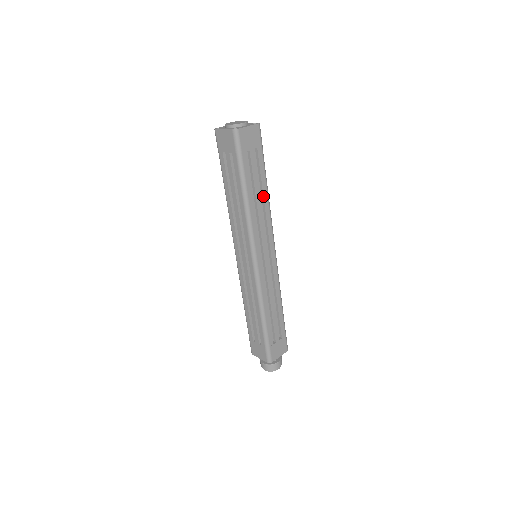
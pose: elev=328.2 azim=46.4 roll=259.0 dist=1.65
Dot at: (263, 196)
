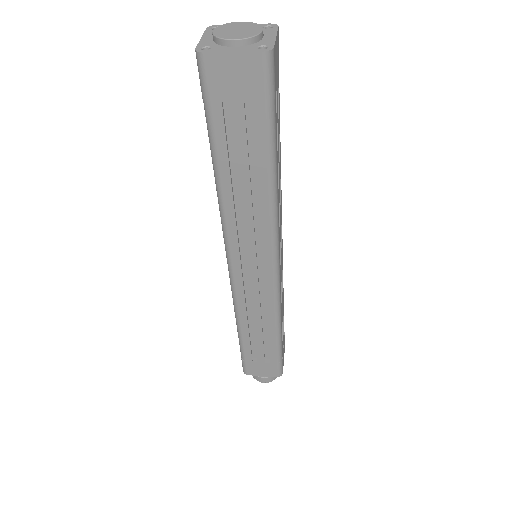
Dot at: (258, 188)
